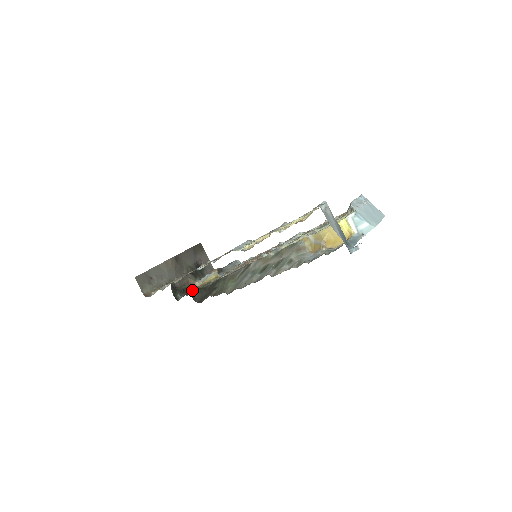
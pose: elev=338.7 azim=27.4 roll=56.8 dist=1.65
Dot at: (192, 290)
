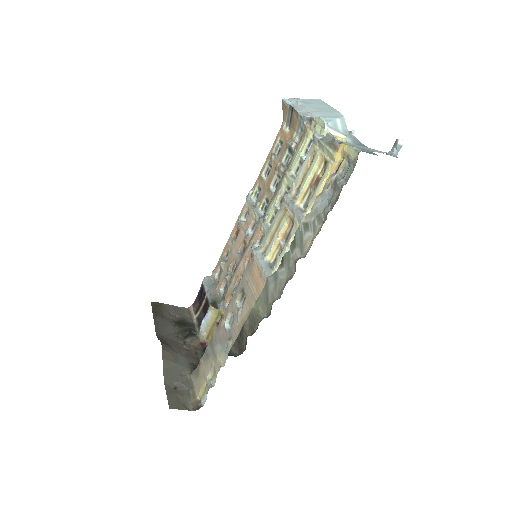
Dot at: occluded
